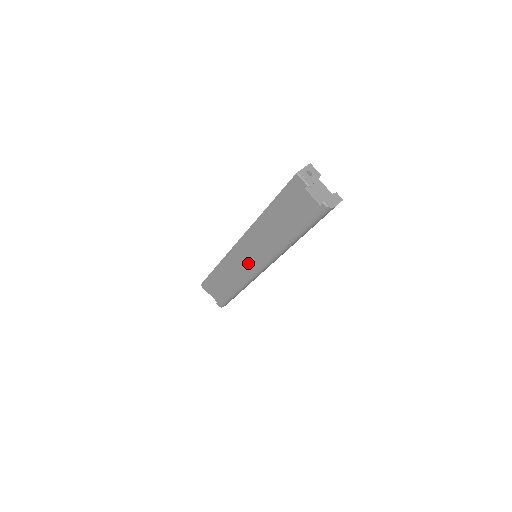
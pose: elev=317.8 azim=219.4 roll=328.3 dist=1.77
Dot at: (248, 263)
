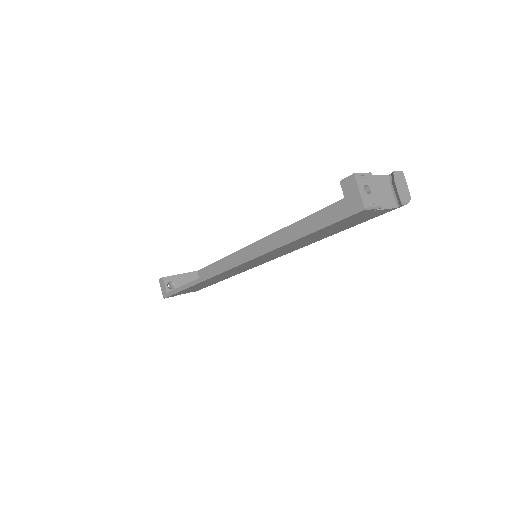
Dot at: occluded
